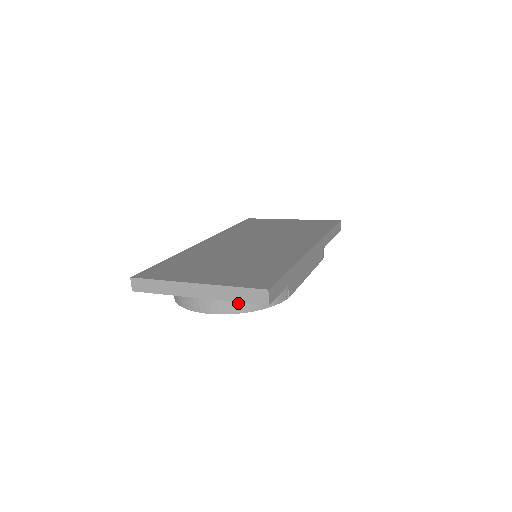
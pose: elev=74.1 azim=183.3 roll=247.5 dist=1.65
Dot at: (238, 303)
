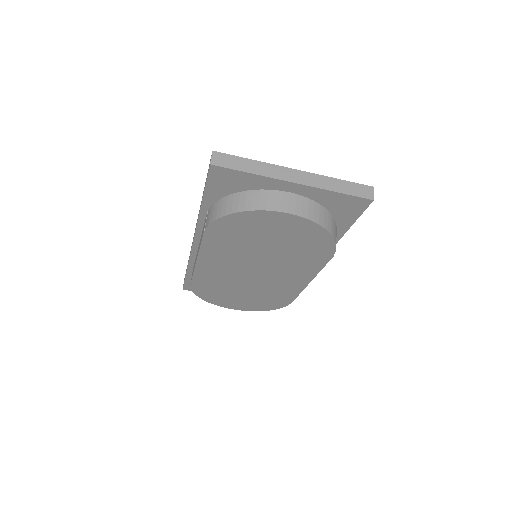
Dot at: (320, 215)
